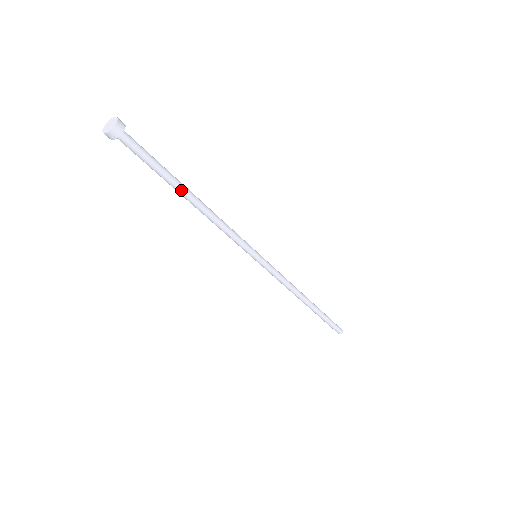
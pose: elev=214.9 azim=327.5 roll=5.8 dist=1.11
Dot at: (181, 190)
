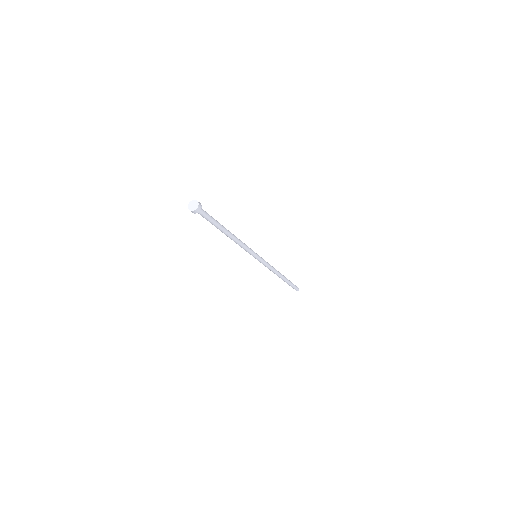
Dot at: (222, 231)
